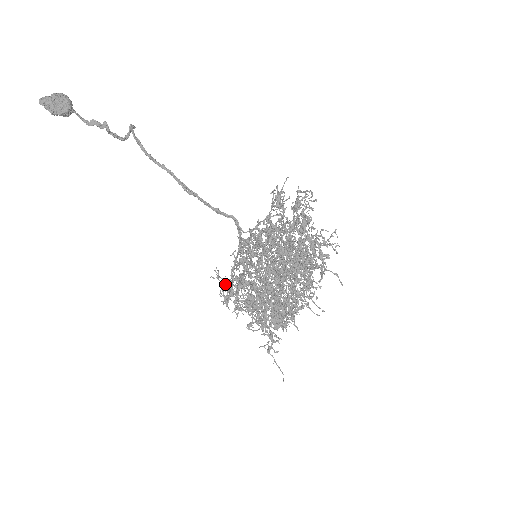
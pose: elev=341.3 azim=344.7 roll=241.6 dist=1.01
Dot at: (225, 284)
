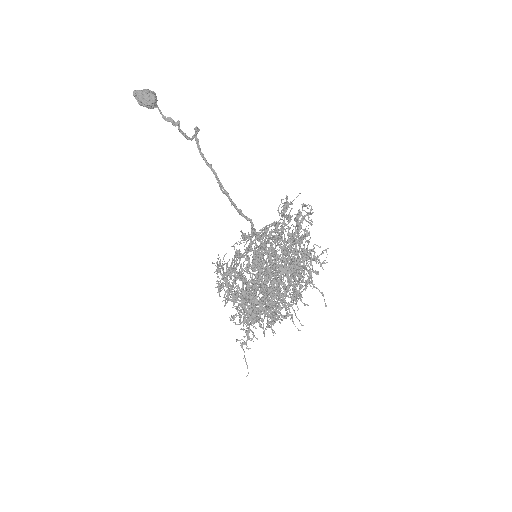
Dot at: occluded
